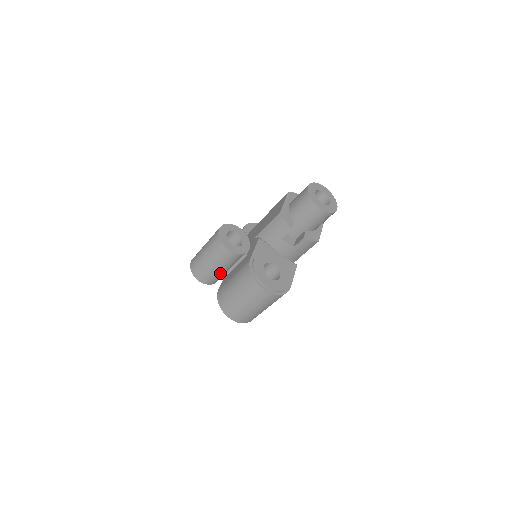
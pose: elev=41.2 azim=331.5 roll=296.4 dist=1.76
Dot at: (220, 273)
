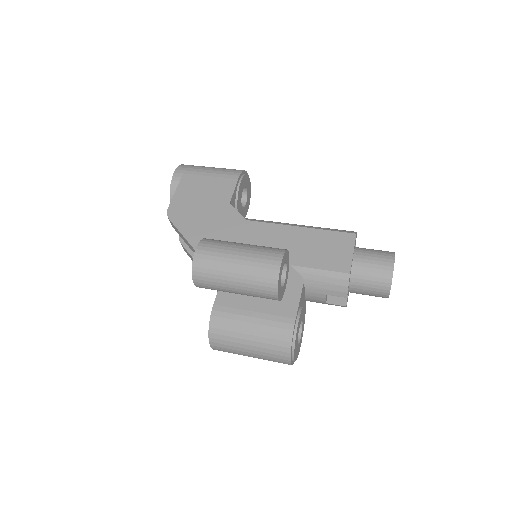
Dot at: occluded
